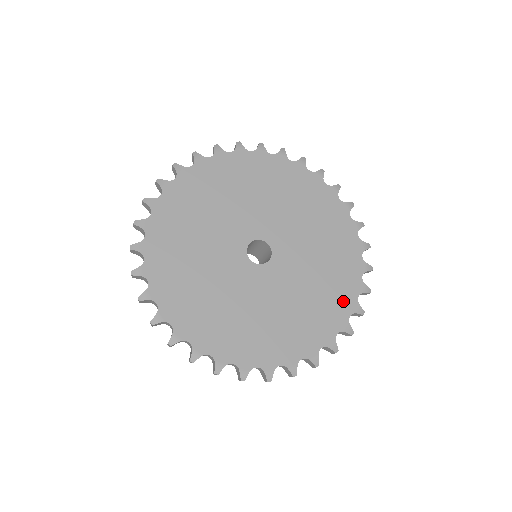
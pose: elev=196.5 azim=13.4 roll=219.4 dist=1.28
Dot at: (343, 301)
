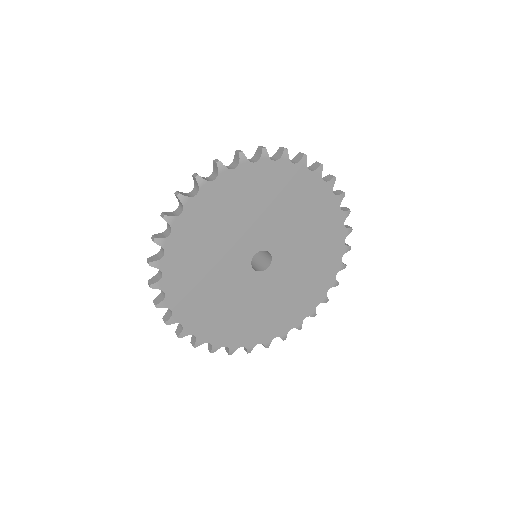
Dot at: (316, 295)
